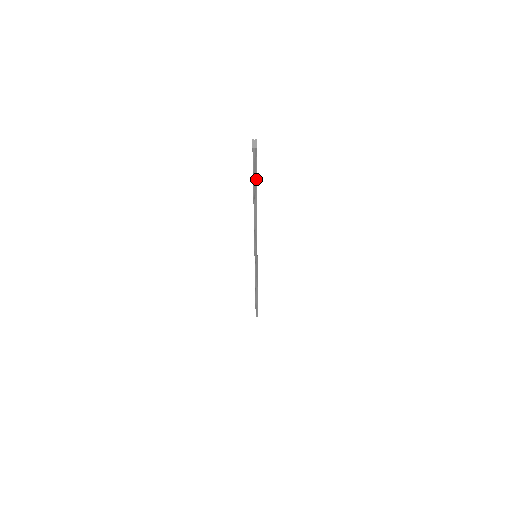
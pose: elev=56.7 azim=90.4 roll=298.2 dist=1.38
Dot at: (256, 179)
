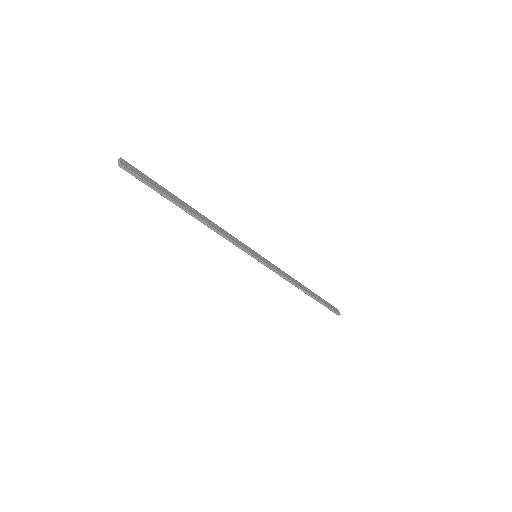
Dot at: (156, 188)
